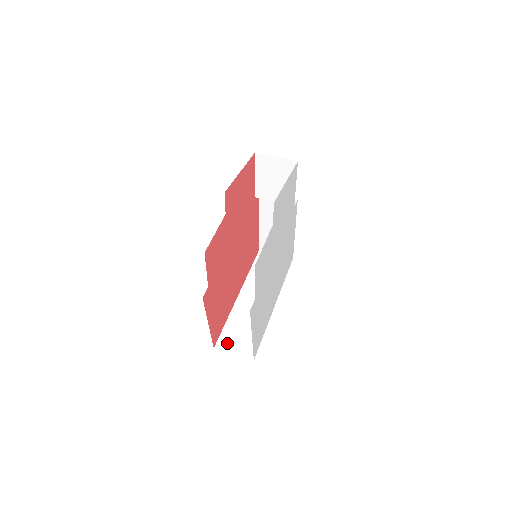
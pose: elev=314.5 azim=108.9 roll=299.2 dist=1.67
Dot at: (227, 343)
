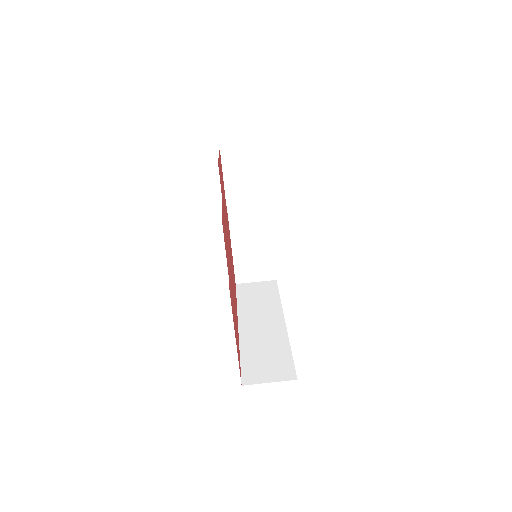
Dot at: (254, 375)
